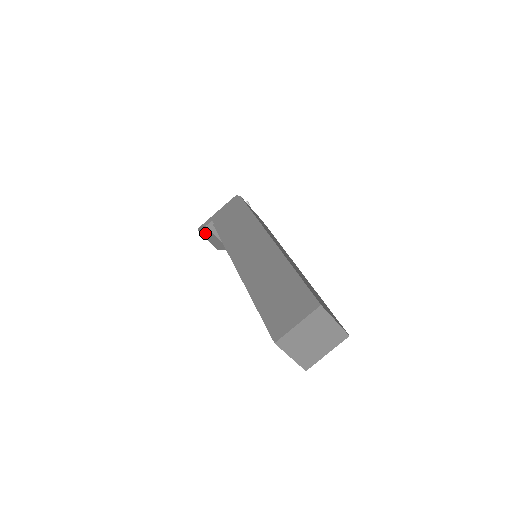
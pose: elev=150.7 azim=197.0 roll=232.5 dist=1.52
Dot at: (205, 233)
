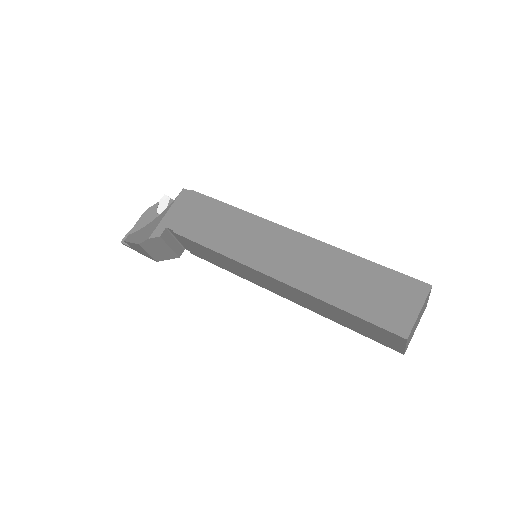
Dot at: (151, 245)
